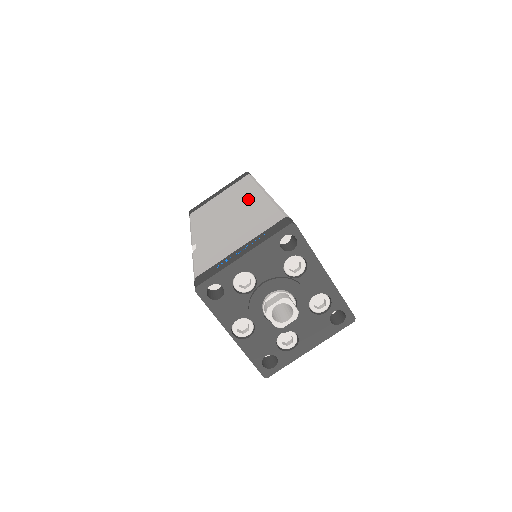
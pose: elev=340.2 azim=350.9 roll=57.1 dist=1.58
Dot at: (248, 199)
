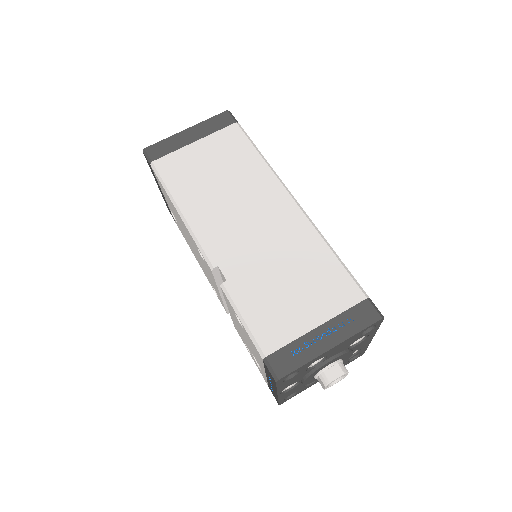
Dot at: (274, 205)
